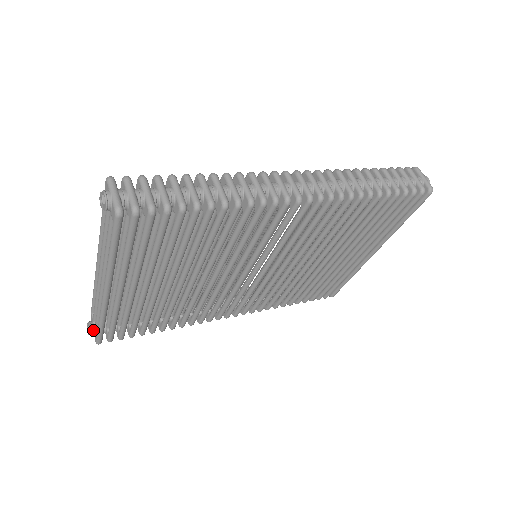
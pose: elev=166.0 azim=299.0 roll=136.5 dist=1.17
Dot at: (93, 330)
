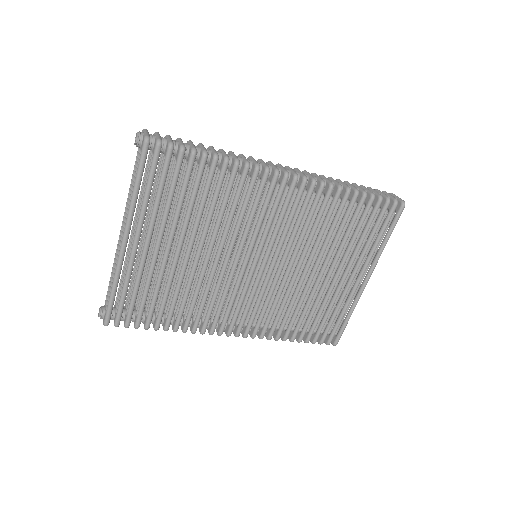
Dot at: (104, 311)
